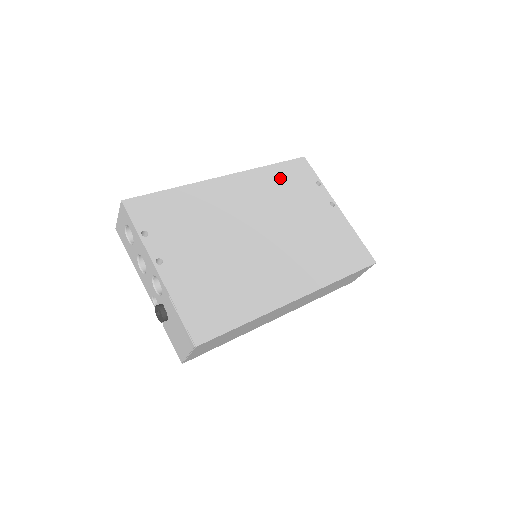
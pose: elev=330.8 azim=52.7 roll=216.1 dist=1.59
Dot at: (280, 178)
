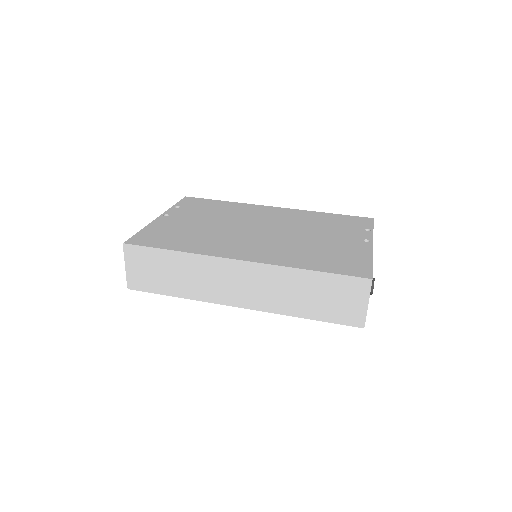
Dot at: (327, 219)
